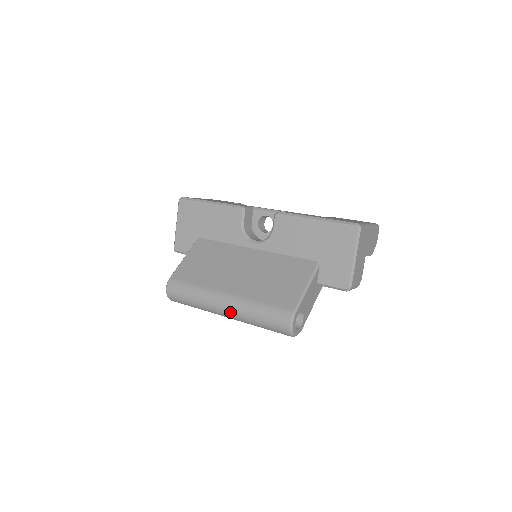
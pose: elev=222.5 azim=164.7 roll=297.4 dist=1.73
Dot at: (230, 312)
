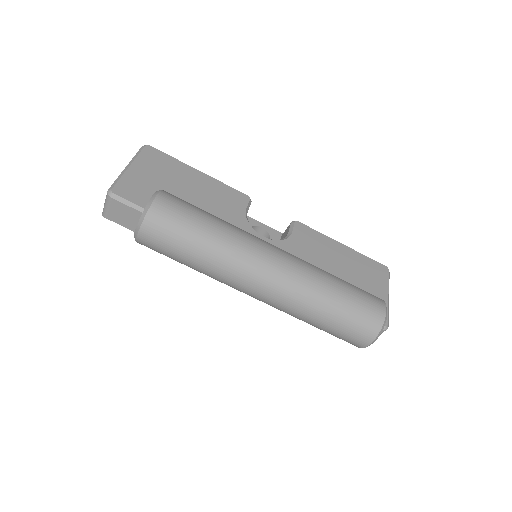
Dot at: (287, 270)
